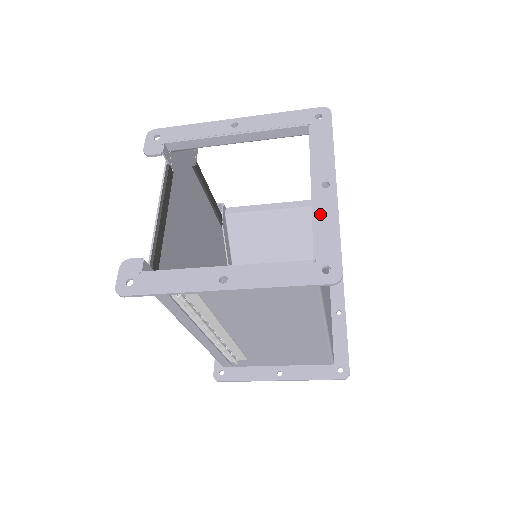
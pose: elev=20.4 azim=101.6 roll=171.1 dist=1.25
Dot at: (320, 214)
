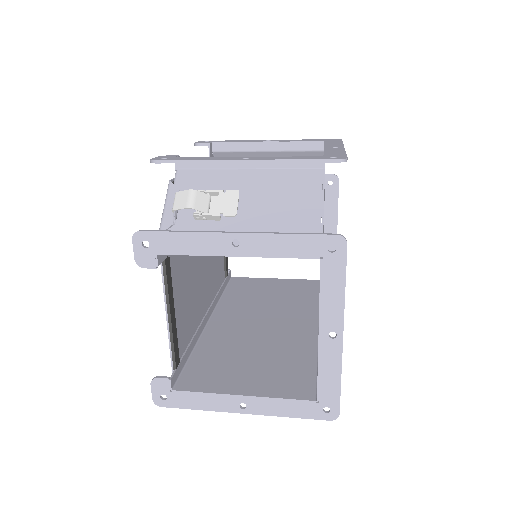
Dot at: (325, 364)
